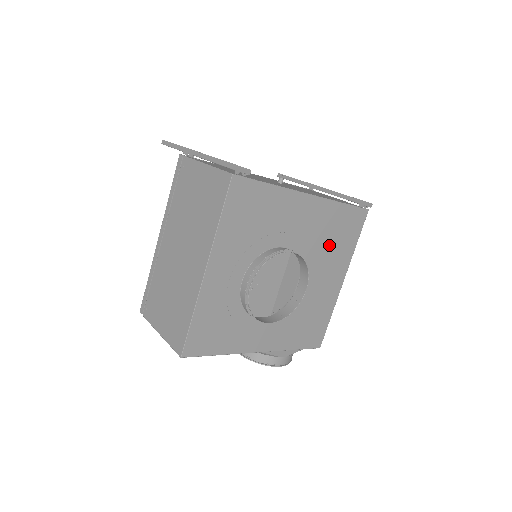
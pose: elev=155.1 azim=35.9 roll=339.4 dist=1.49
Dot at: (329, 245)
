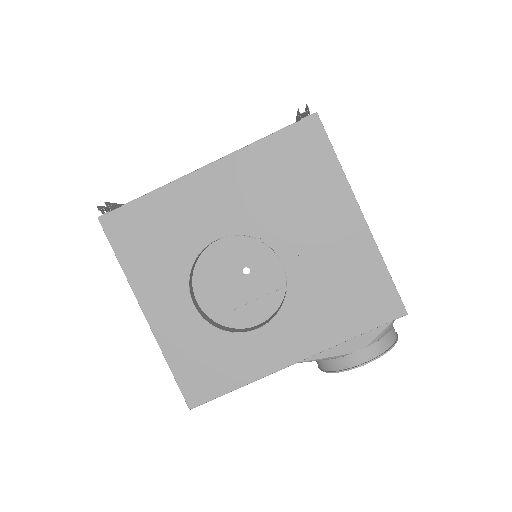
Dot at: (289, 193)
